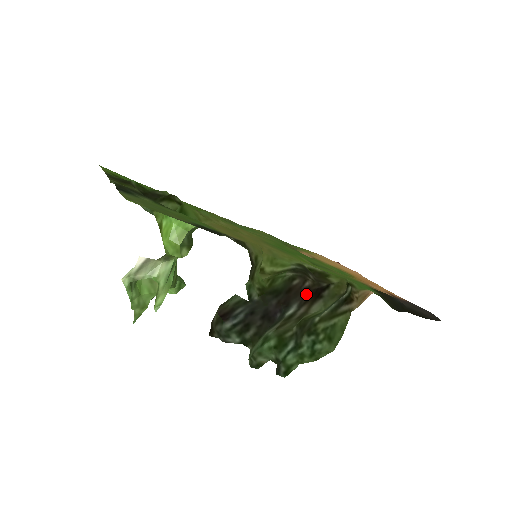
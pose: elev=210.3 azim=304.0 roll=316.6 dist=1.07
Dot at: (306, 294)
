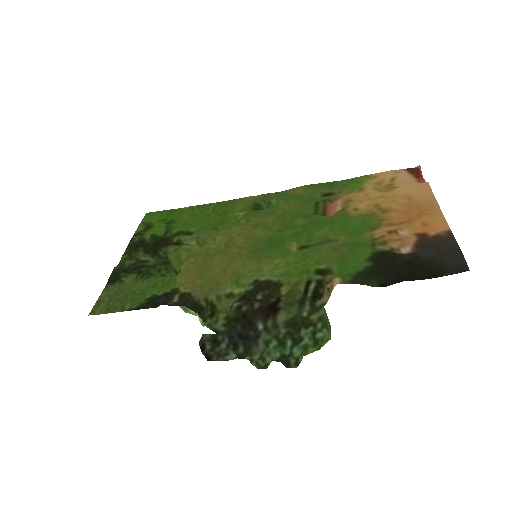
Dot at: (262, 312)
